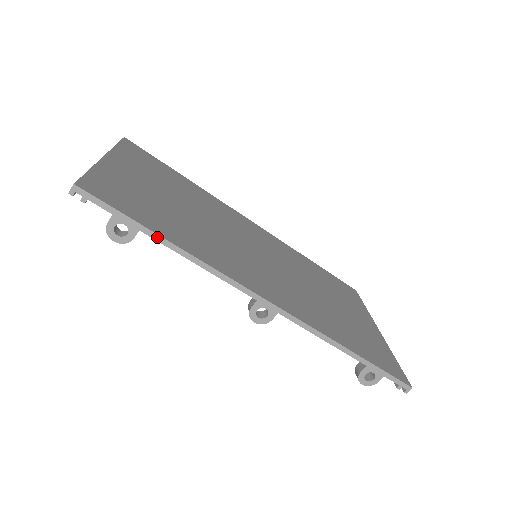
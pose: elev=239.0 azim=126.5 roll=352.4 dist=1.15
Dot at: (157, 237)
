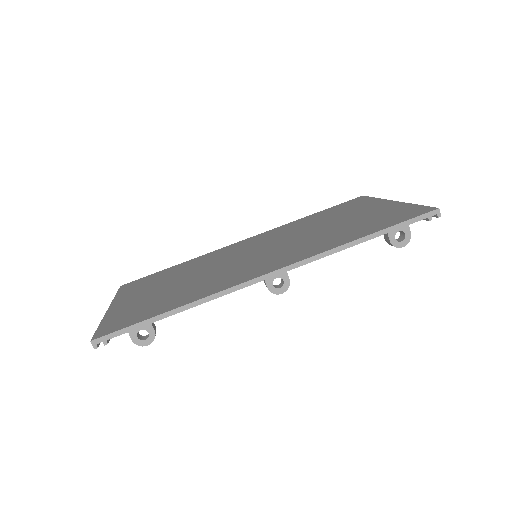
Dot at: (165, 315)
